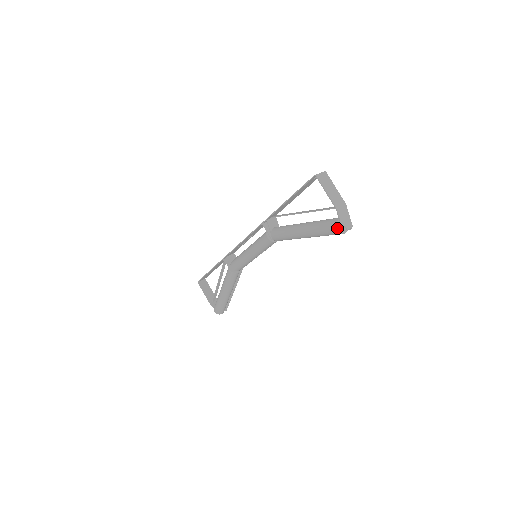
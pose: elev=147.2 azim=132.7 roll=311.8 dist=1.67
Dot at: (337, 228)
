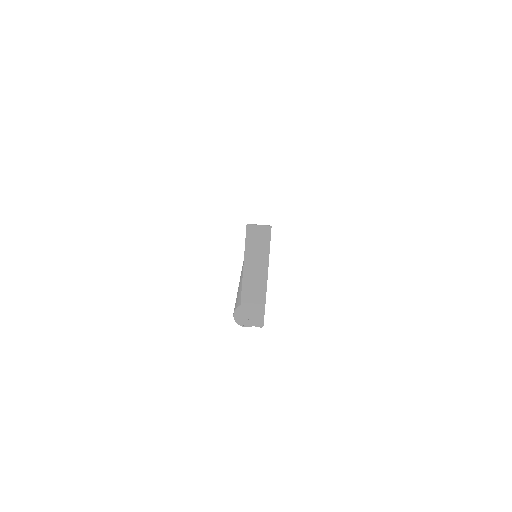
Dot at: (233, 314)
